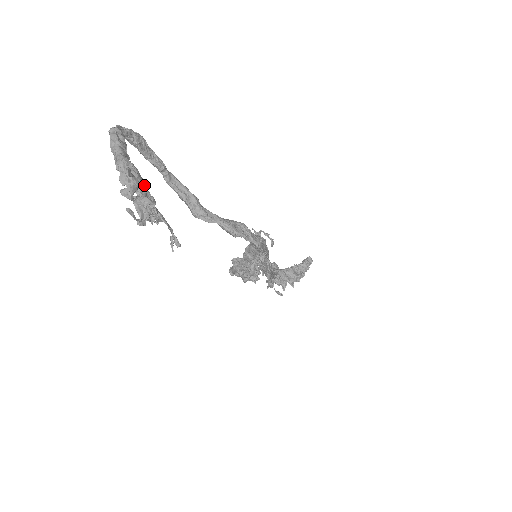
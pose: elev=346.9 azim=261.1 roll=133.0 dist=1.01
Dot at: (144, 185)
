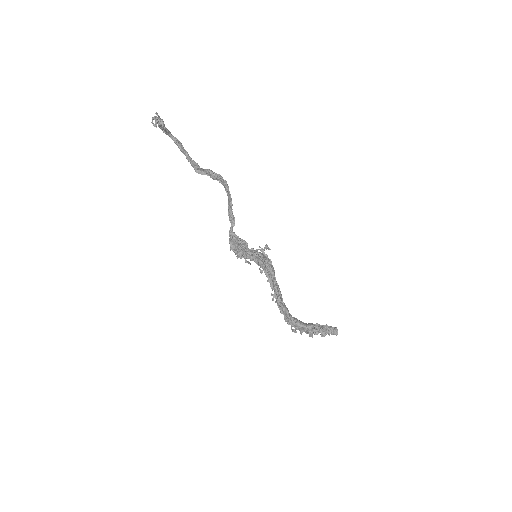
Dot at: occluded
